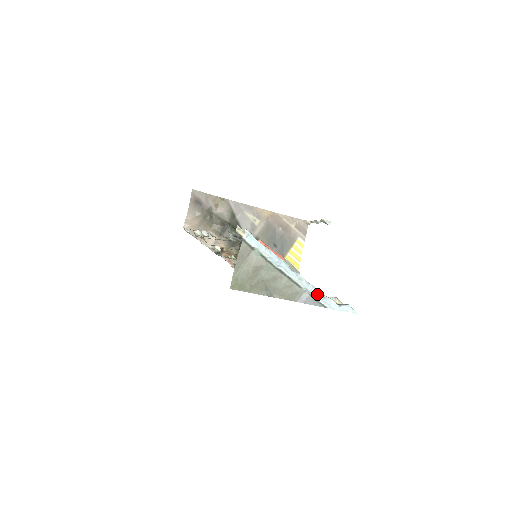
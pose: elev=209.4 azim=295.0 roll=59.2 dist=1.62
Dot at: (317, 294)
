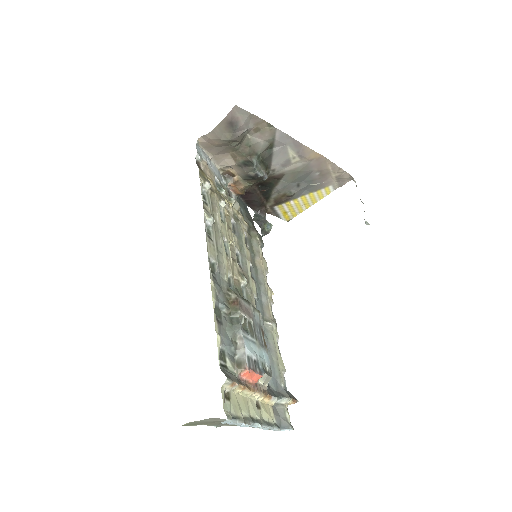
Dot at: occluded
